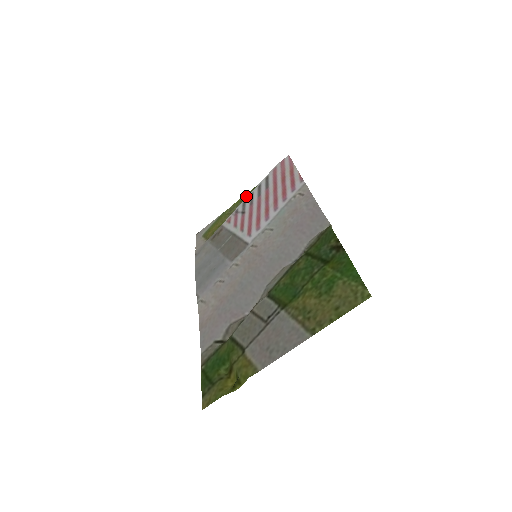
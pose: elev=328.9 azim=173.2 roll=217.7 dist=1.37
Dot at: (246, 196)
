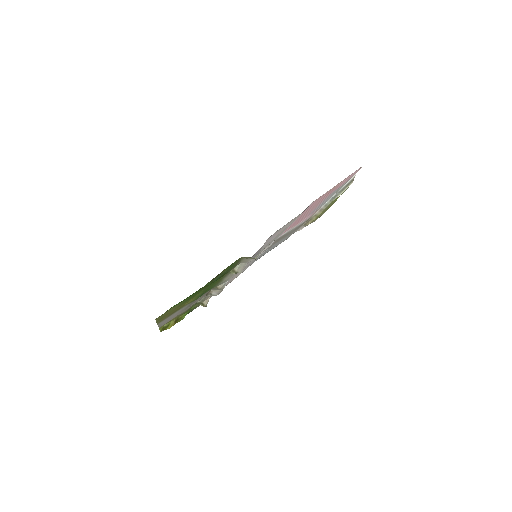
Dot at: occluded
